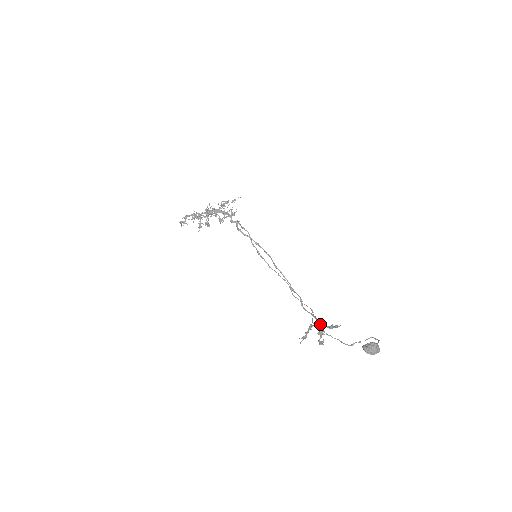
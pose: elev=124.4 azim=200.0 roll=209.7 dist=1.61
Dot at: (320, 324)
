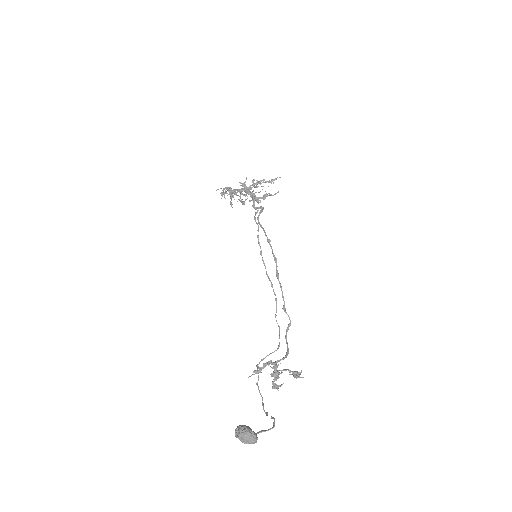
Dot at: (275, 365)
